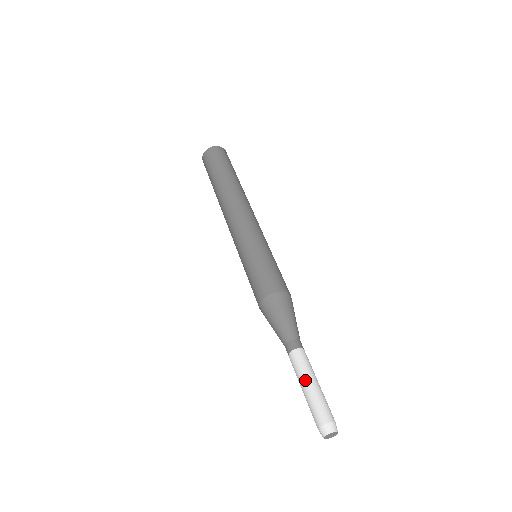
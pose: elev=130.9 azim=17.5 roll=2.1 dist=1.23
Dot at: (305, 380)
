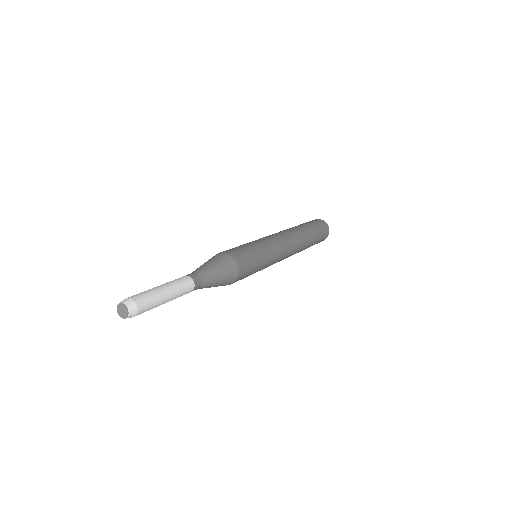
Dot at: (162, 284)
